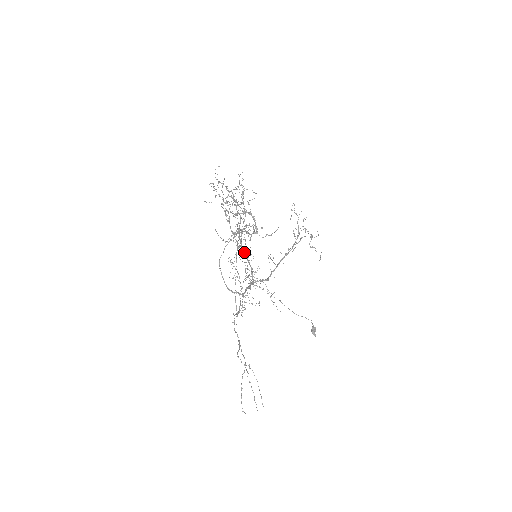
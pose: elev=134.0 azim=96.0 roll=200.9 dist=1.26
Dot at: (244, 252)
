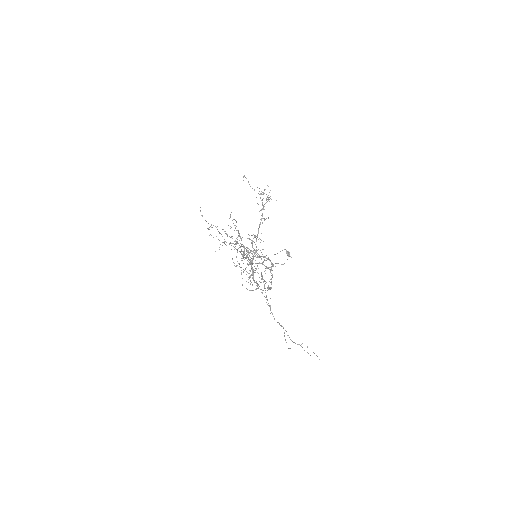
Dot at: occluded
